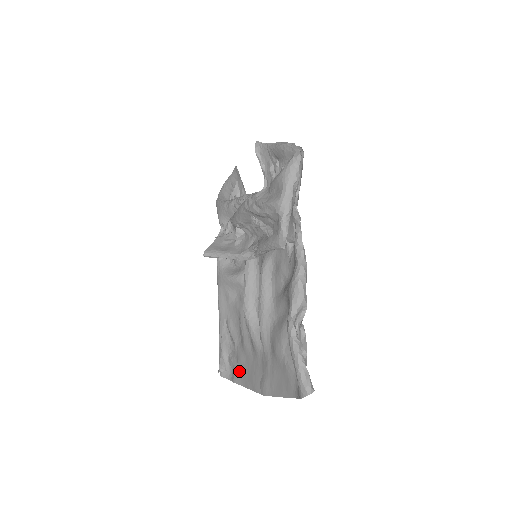
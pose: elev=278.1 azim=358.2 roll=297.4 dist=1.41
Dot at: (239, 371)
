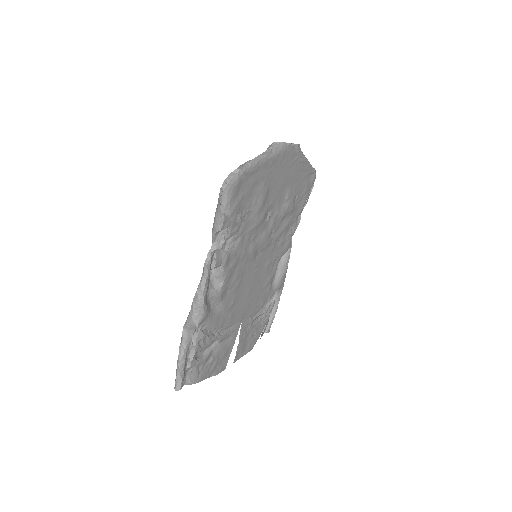
Dot at: (255, 339)
